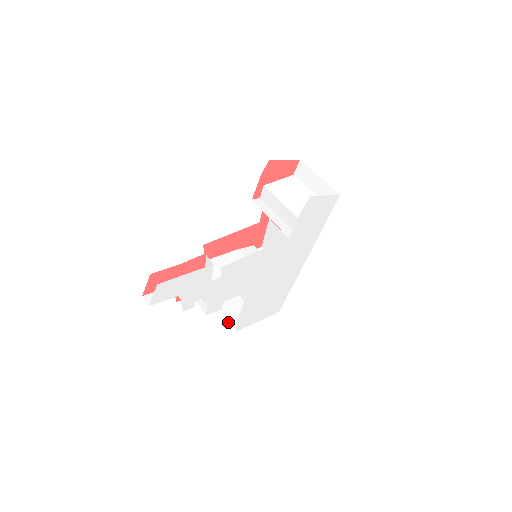
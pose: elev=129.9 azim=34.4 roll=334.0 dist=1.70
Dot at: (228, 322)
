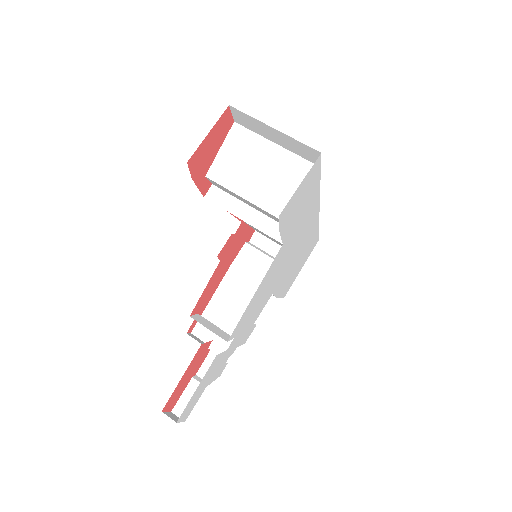
Dot at: occluded
